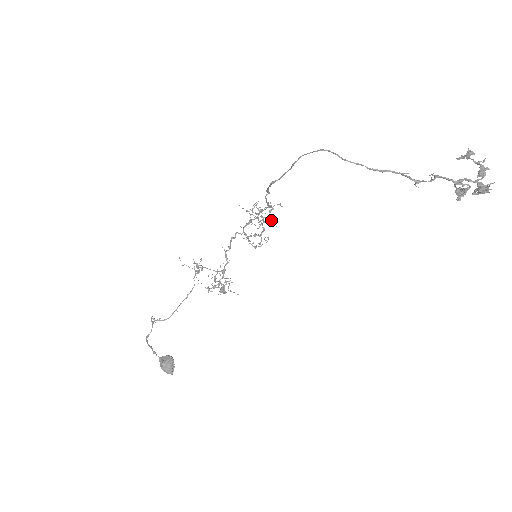
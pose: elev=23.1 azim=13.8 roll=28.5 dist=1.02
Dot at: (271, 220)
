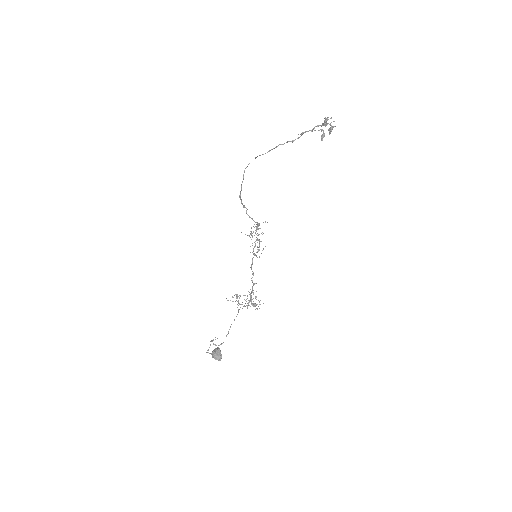
Dot at: (257, 228)
